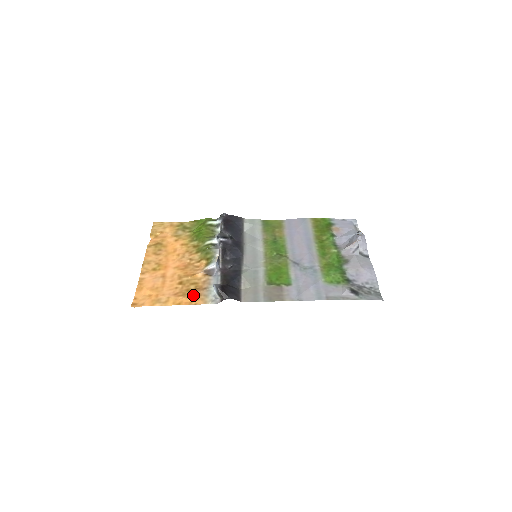
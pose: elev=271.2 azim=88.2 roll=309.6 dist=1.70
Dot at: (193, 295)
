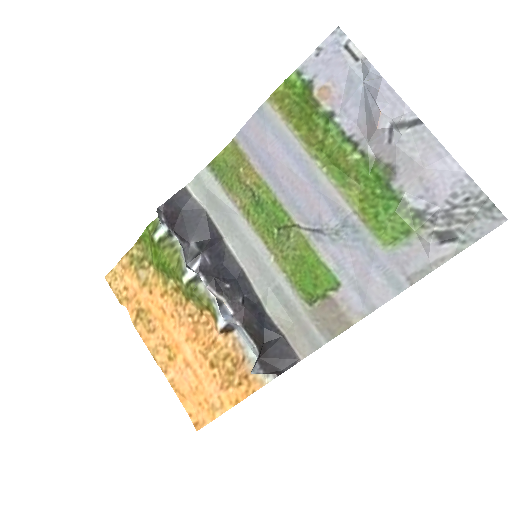
Dot at: (240, 380)
